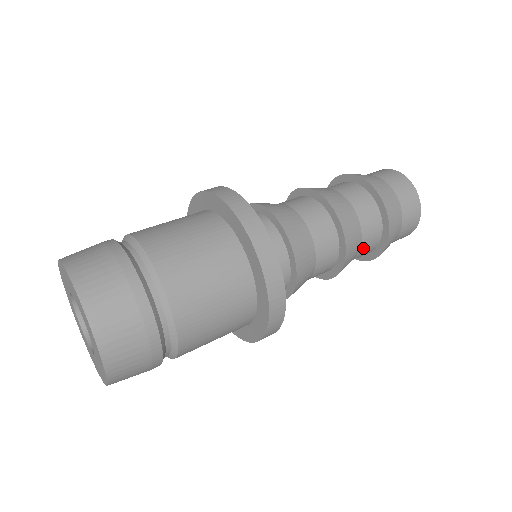
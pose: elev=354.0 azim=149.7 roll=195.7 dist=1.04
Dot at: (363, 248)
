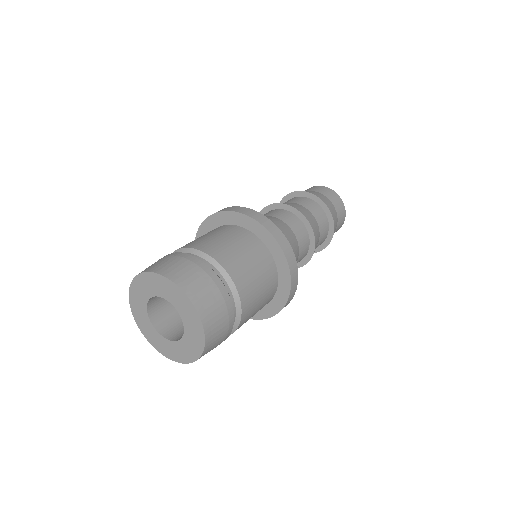
Dot at: (320, 227)
